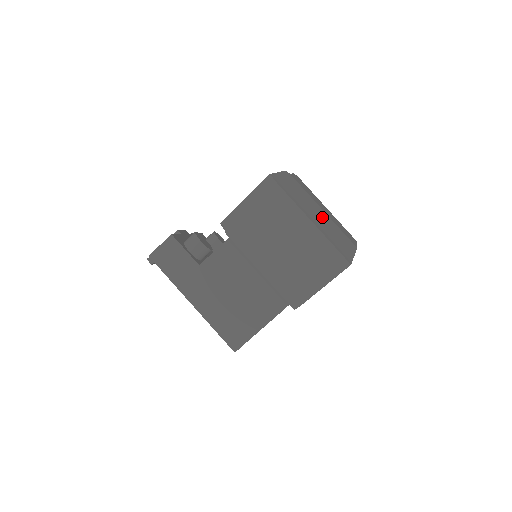
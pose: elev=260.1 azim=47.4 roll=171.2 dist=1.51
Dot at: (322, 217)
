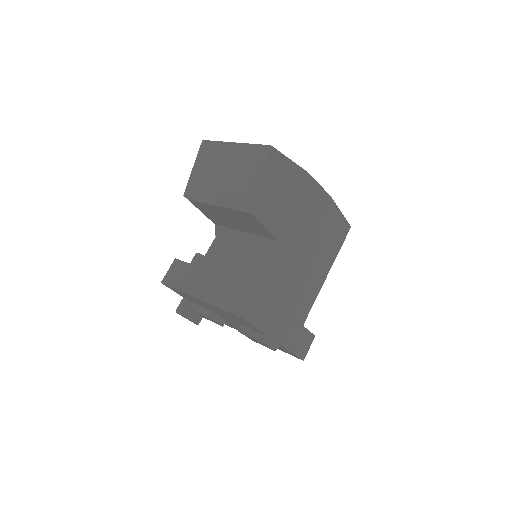
Dot at: occluded
